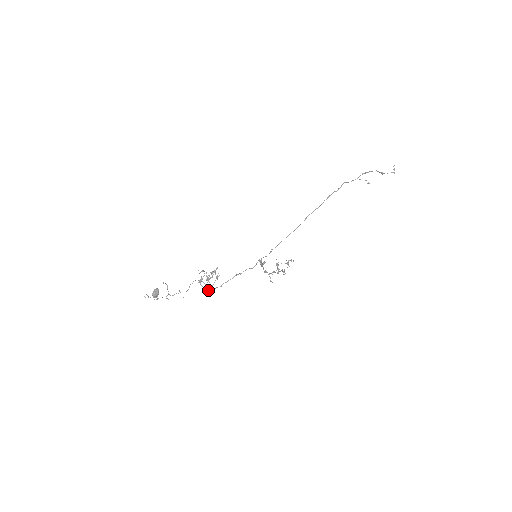
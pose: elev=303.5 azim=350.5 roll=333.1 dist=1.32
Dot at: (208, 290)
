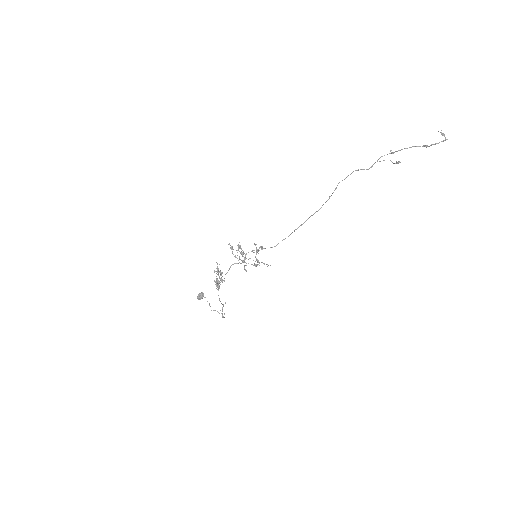
Dot at: (217, 287)
